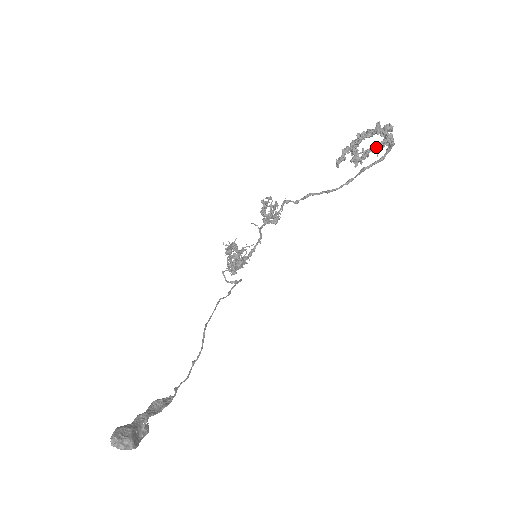
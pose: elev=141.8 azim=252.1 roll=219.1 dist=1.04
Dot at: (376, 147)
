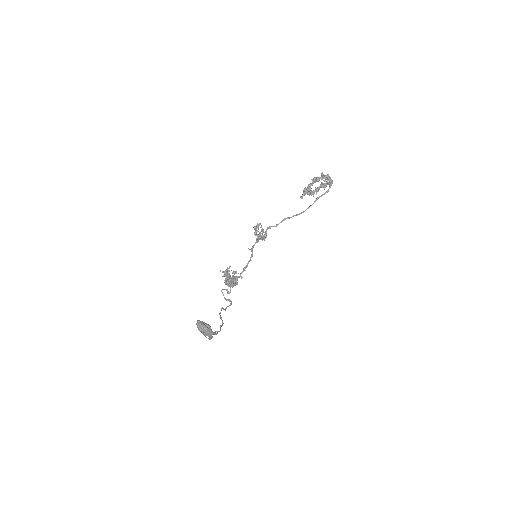
Dot at: (323, 184)
